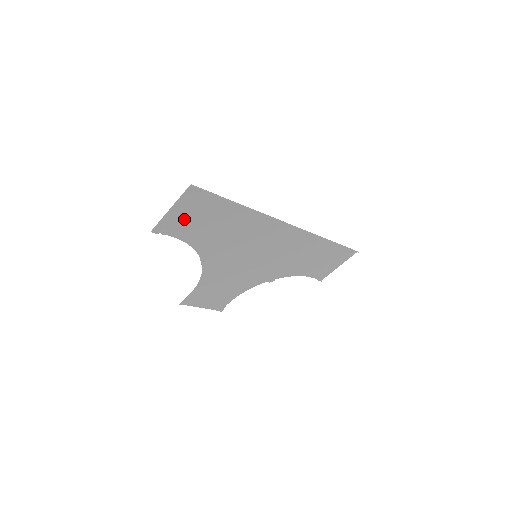
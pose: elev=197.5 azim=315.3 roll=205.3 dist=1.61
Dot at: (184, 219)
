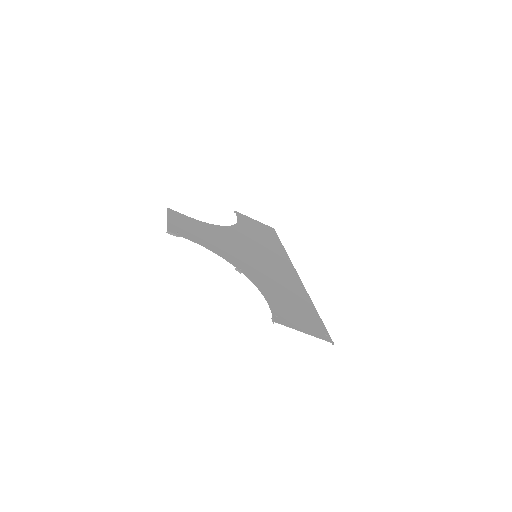
Dot at: (293, 318)
